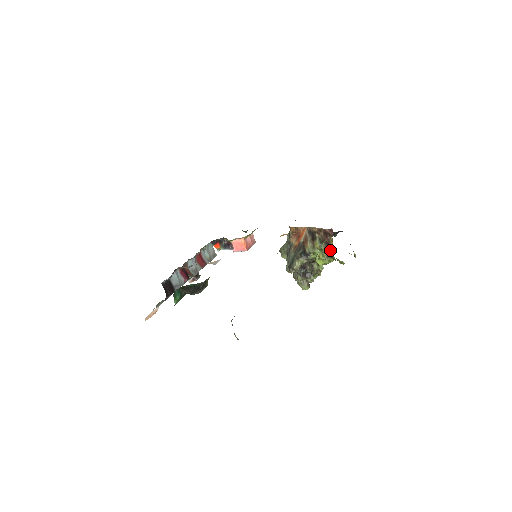
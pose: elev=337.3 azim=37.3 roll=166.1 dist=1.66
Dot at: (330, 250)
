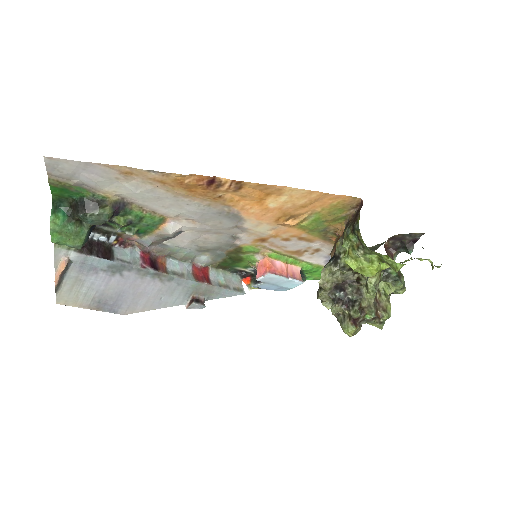
Dot at: (356, 230)
